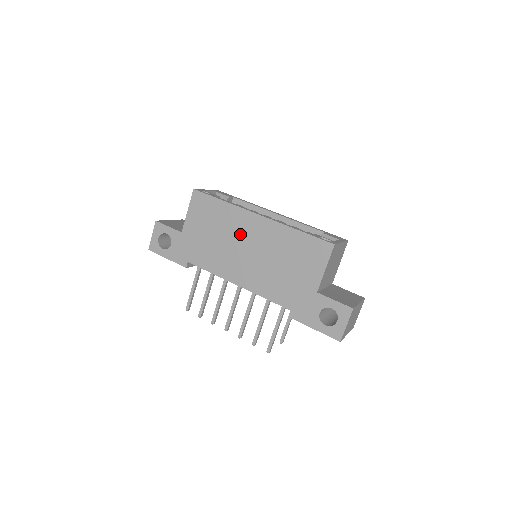
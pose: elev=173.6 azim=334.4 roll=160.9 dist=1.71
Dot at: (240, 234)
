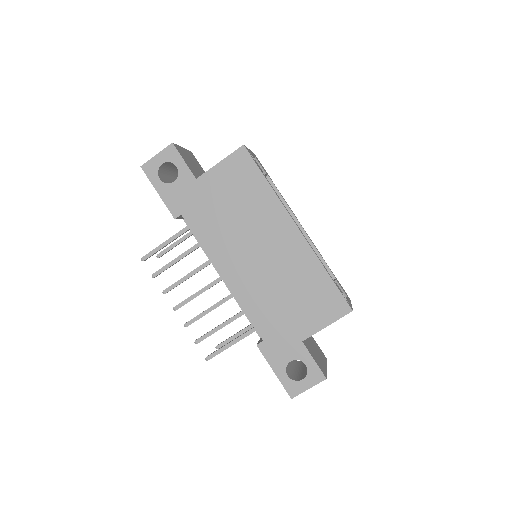
Dot at: (263, 230)
